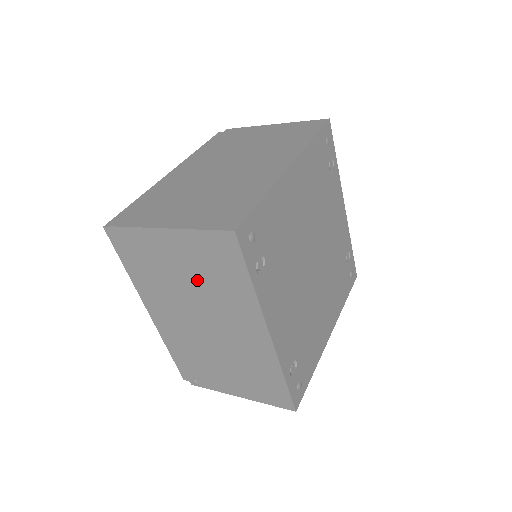
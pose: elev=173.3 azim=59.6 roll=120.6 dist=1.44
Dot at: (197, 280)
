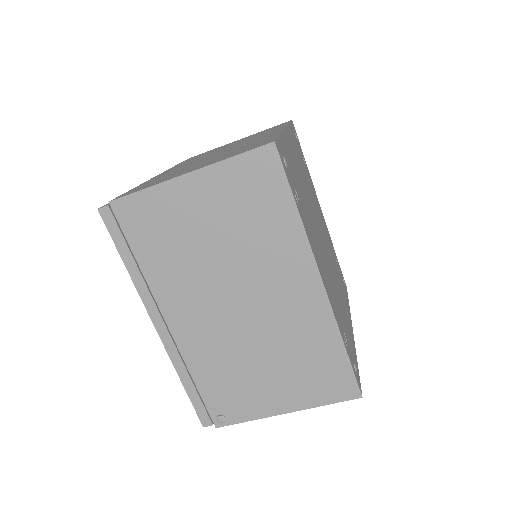
Dot at: (226, 237)
